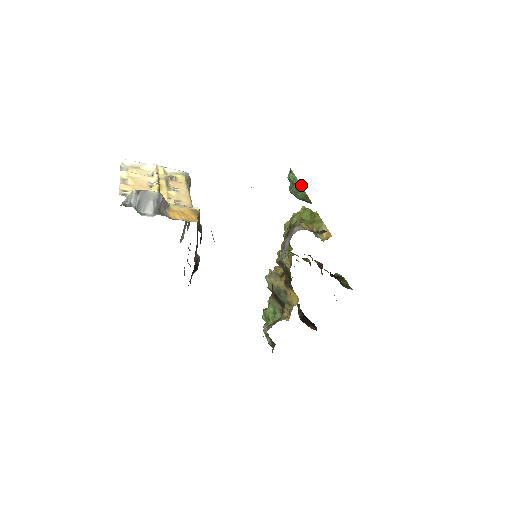
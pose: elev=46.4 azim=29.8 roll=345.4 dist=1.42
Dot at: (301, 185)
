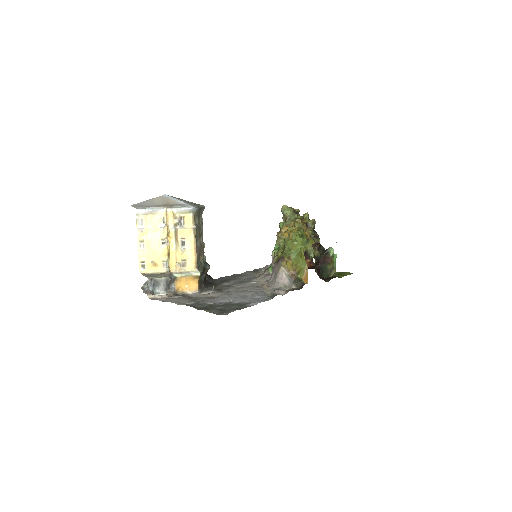
Dot at: occluded
